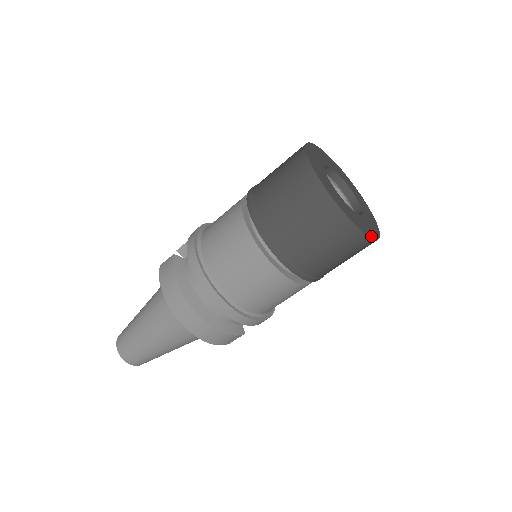
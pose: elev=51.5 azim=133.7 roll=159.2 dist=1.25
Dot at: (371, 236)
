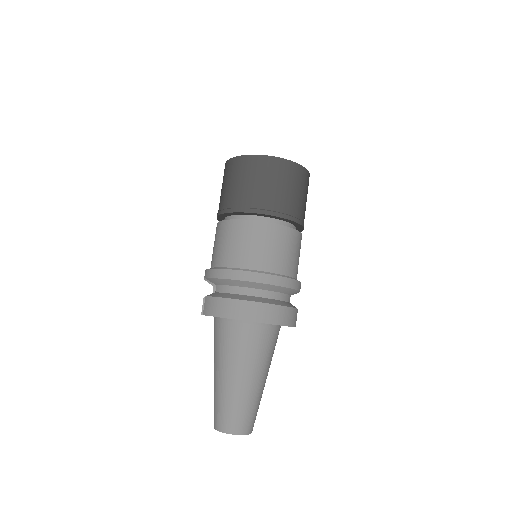
Dot at: (305, 170)
